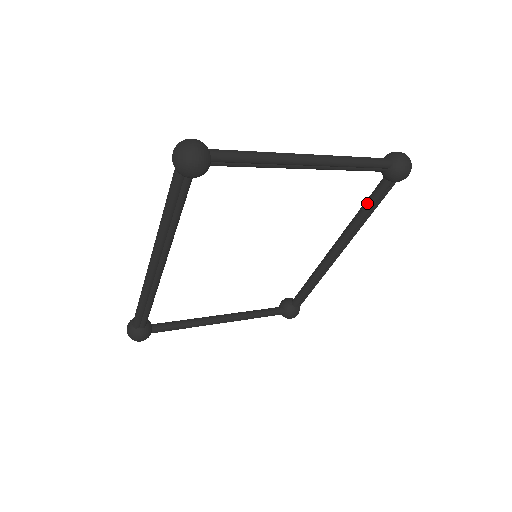
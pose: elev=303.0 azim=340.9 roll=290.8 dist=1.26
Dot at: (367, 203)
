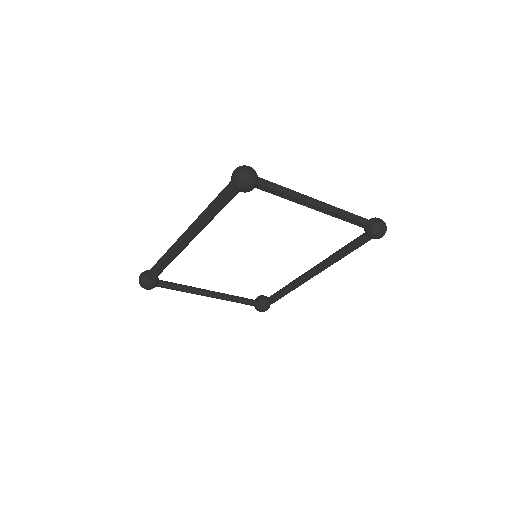
Dot at: (347, 246)
